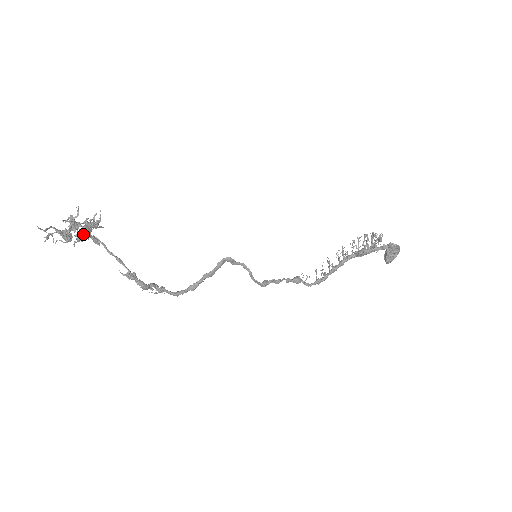
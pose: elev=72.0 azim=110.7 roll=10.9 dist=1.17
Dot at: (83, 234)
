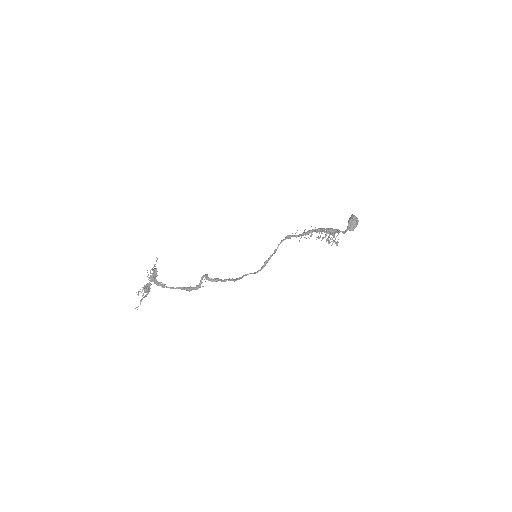
Dot at: occluded
